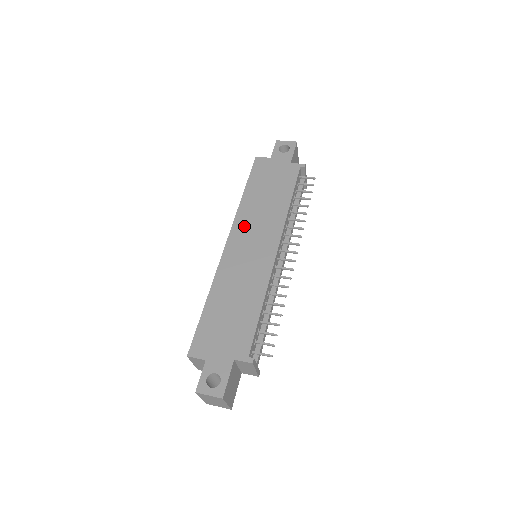
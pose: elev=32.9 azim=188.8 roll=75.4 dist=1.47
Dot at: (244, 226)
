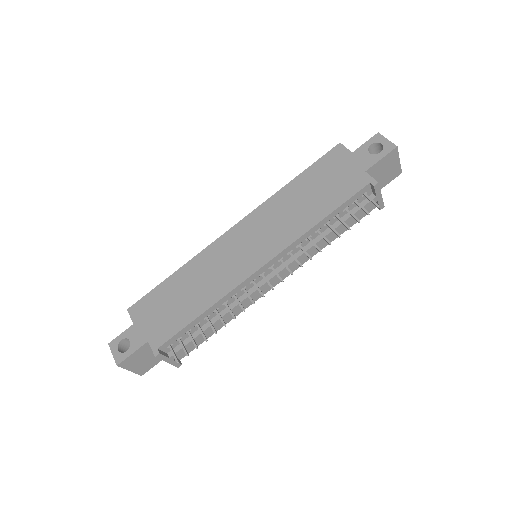
Dot at: (260, 219)
